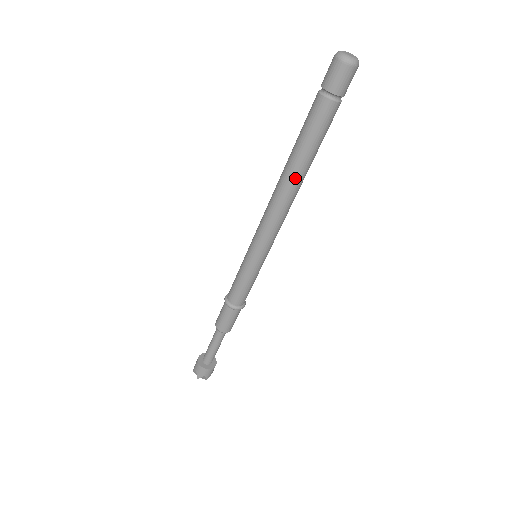
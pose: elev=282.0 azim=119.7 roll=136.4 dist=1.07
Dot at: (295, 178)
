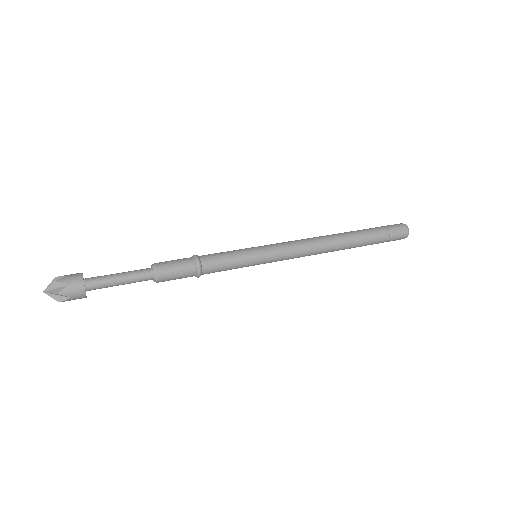
Dot at: (338, 239)
